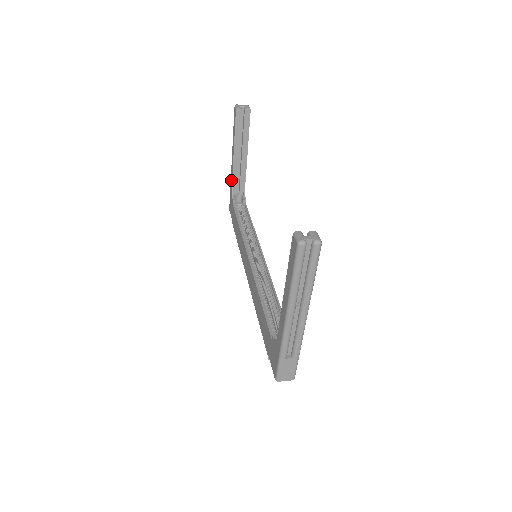
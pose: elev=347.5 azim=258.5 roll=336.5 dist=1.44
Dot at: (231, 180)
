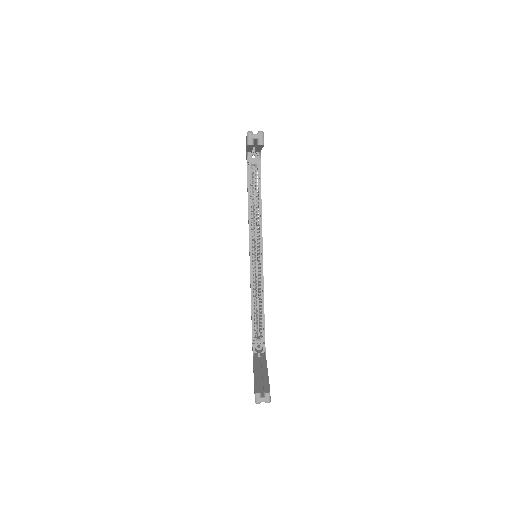
Dot at: occluded
